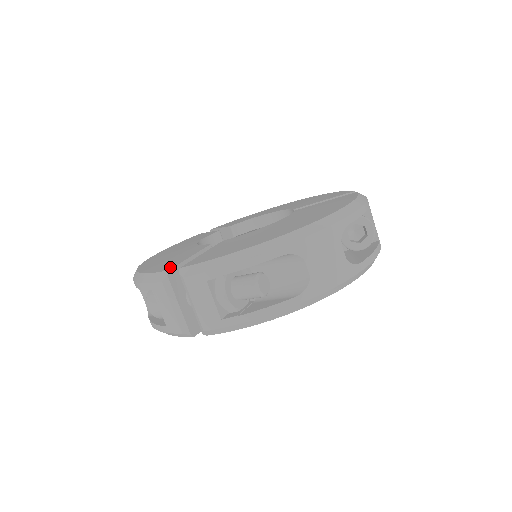
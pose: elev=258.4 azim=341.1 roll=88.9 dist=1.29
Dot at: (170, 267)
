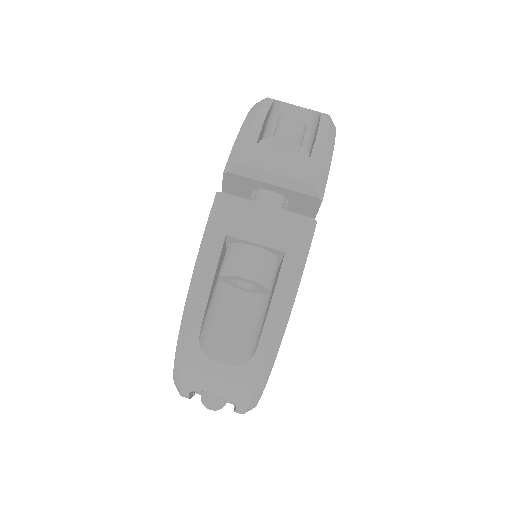
Dot at: occluded
